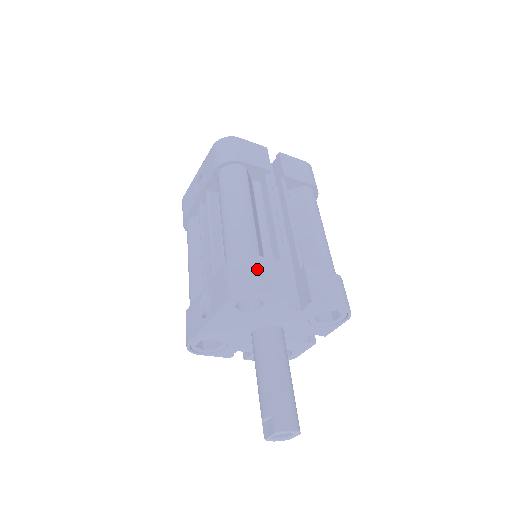
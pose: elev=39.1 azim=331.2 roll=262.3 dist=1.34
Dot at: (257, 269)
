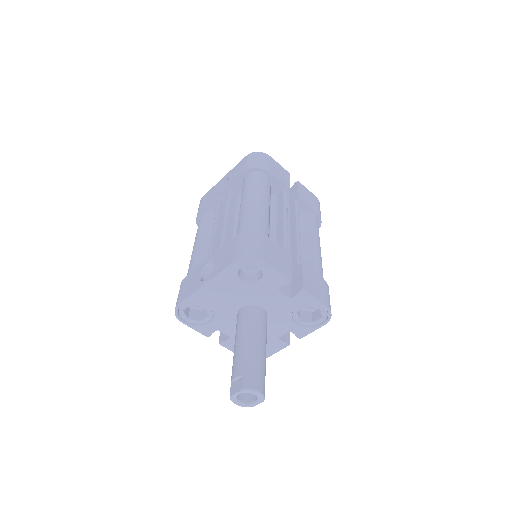
Dot at: (266, 245)
